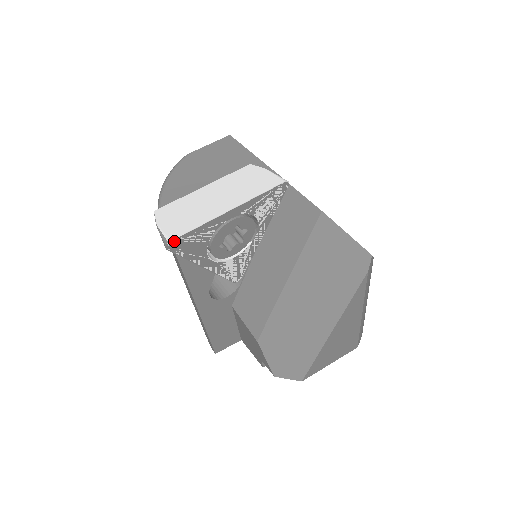
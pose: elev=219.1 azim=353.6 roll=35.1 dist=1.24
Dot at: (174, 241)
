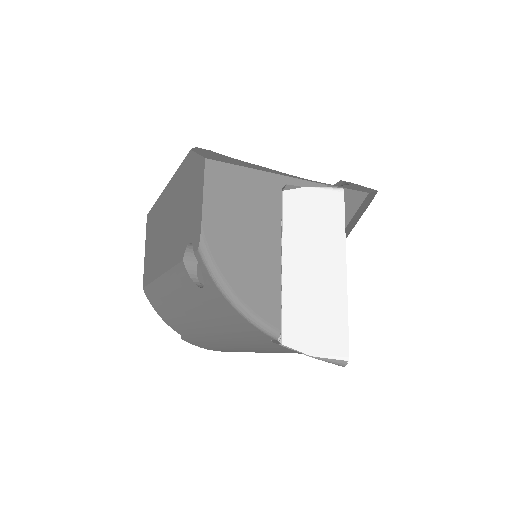
Dot at: (346, 354)
